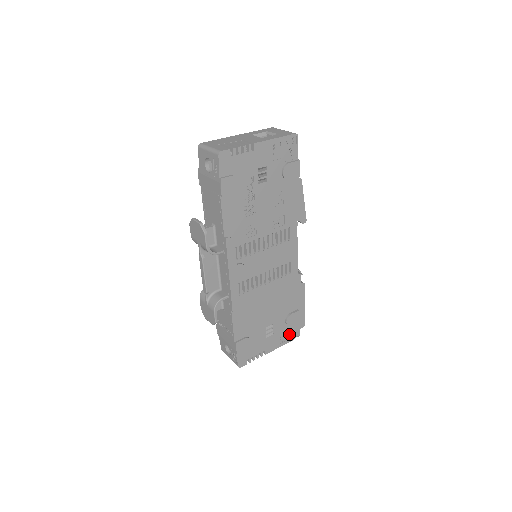
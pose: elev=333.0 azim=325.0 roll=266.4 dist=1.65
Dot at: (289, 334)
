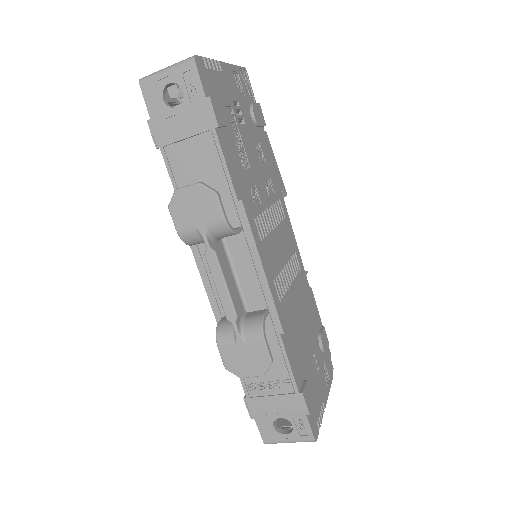
Dot at: (328, 368)
